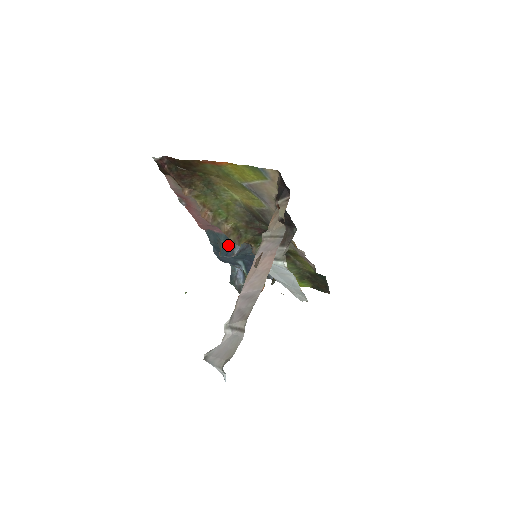
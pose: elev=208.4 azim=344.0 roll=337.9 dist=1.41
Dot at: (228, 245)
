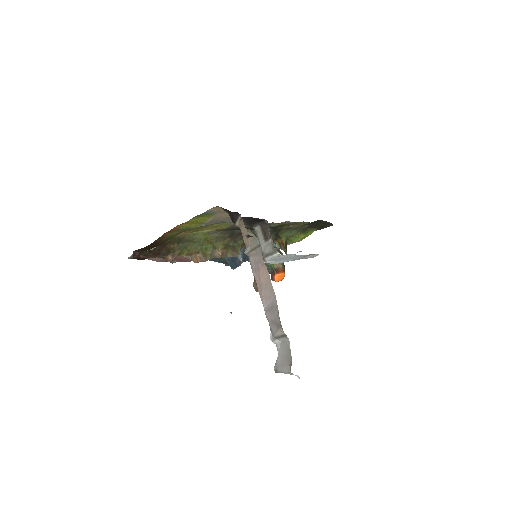
Dot at: (231, 258)
